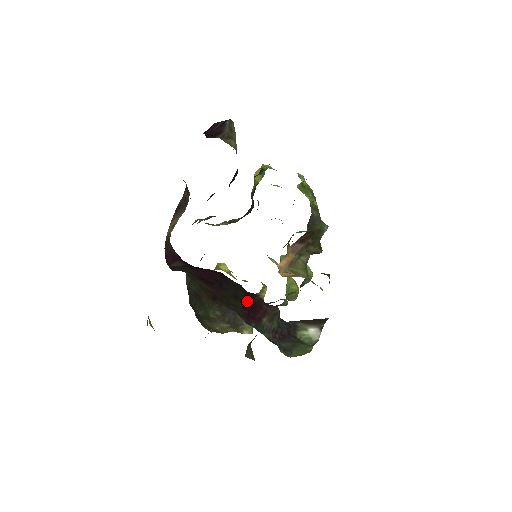
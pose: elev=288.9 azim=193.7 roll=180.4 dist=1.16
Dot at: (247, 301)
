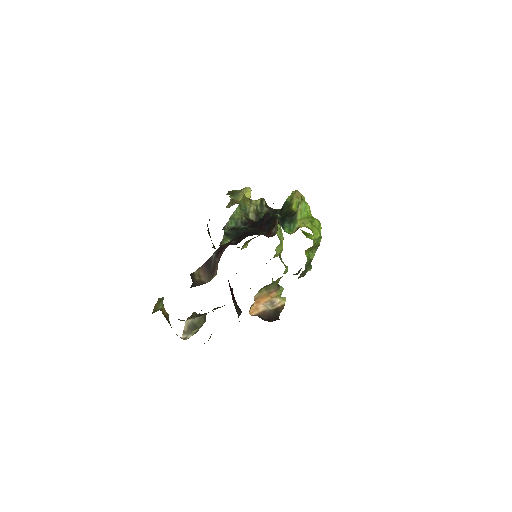
Dot at: occluded
